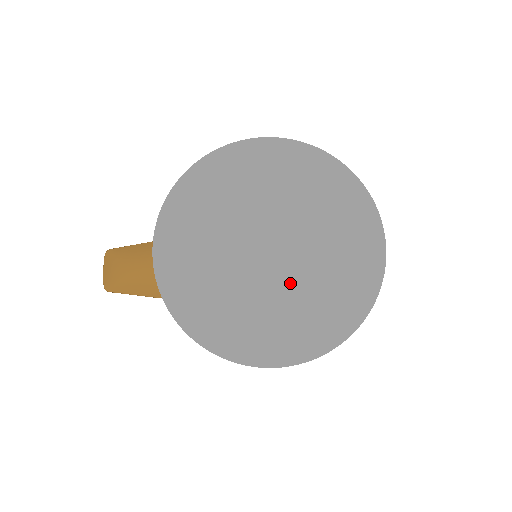
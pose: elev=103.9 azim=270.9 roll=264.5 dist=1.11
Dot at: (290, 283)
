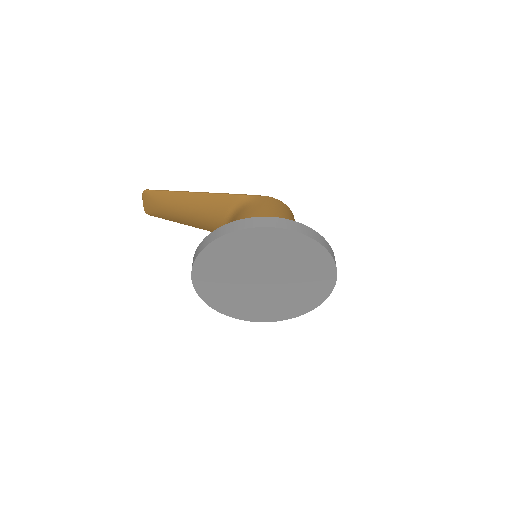
Dot at: (273, 295)
